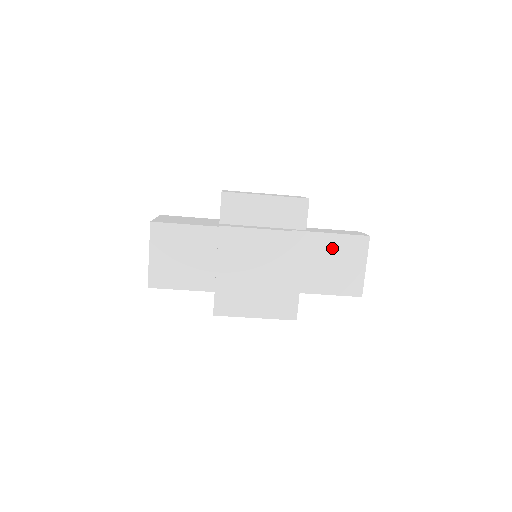
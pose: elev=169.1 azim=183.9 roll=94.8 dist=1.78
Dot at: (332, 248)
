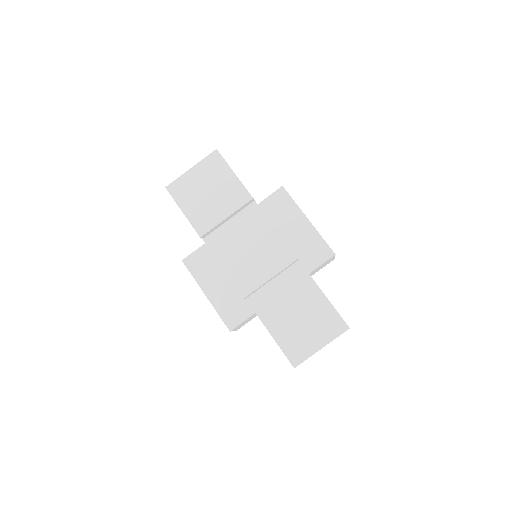
Dot at: (313, 305)
